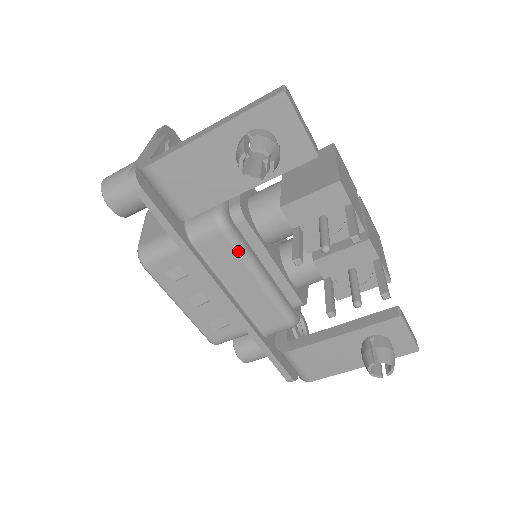
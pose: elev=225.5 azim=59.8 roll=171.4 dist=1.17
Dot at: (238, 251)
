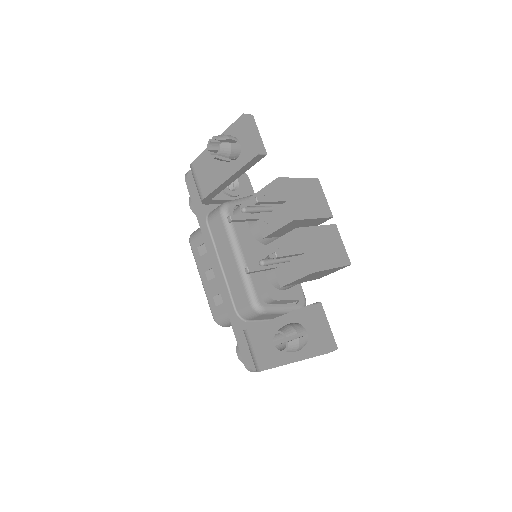
Dot at: (227, 230)
